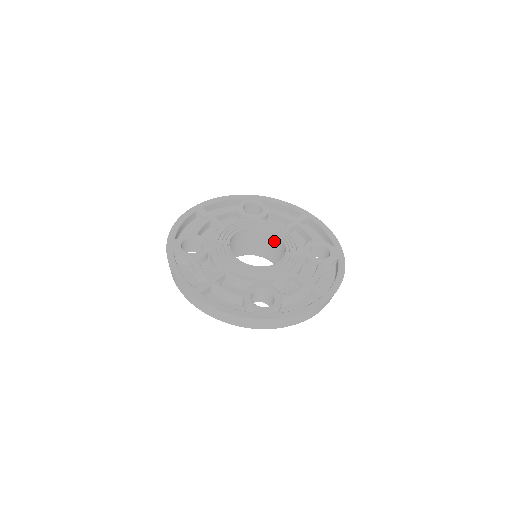
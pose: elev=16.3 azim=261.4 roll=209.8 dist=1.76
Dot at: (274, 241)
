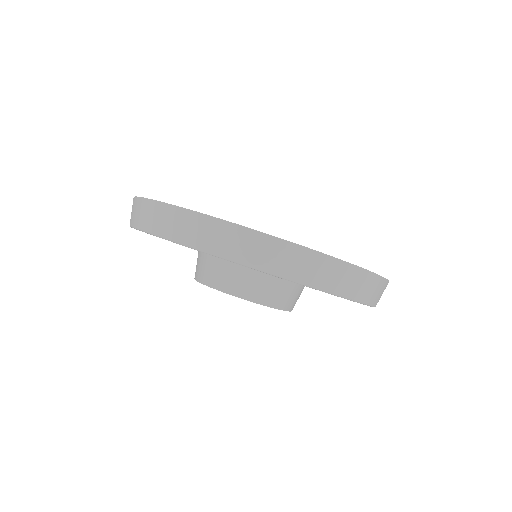
Dot at: occluded
